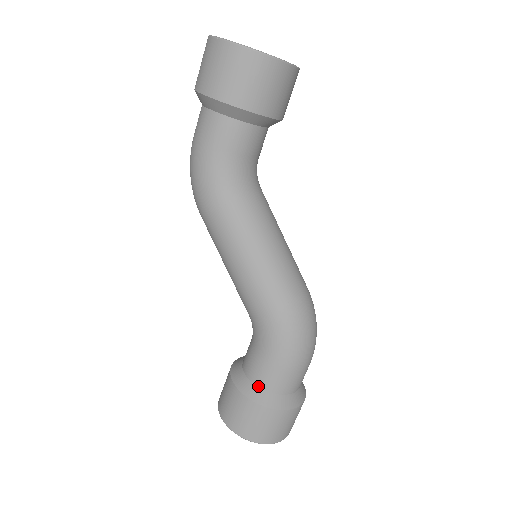
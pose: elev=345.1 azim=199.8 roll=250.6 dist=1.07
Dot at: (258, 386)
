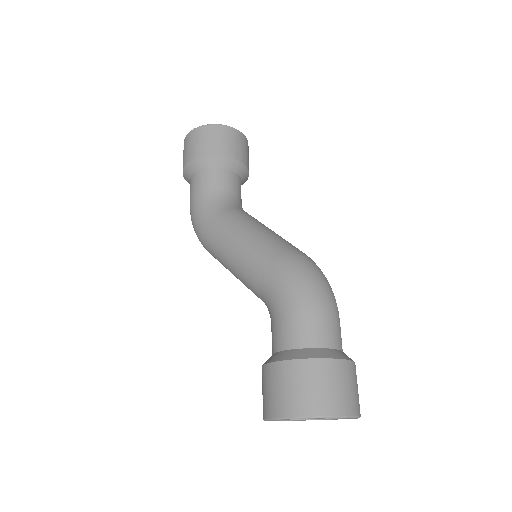
Dot at: (283, 350)
